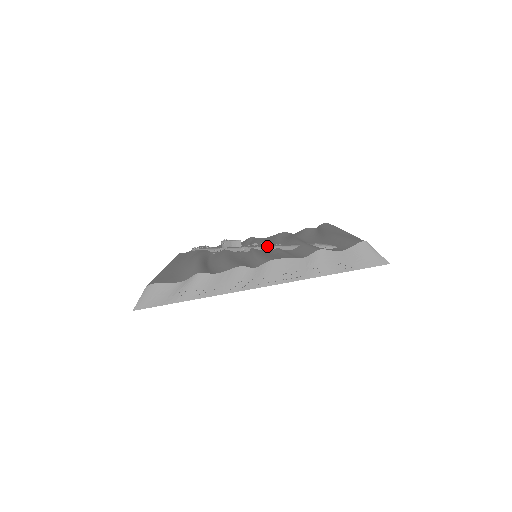
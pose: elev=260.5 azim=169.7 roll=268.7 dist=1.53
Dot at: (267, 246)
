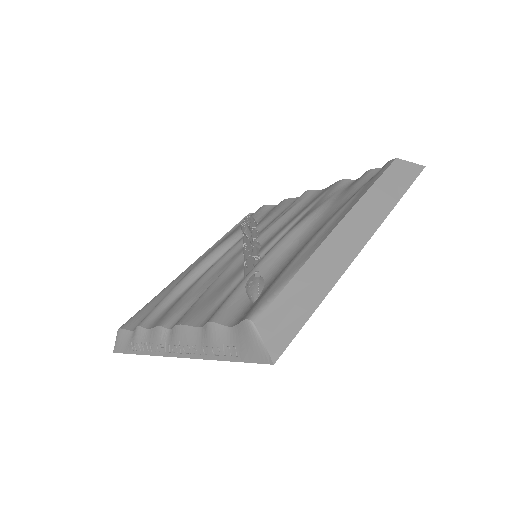
Dot at: (244, 257)
